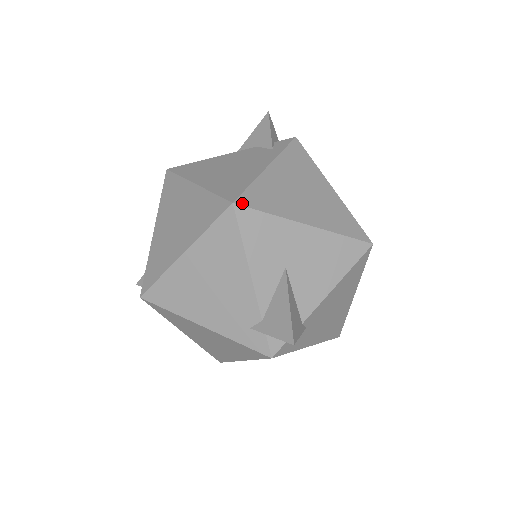
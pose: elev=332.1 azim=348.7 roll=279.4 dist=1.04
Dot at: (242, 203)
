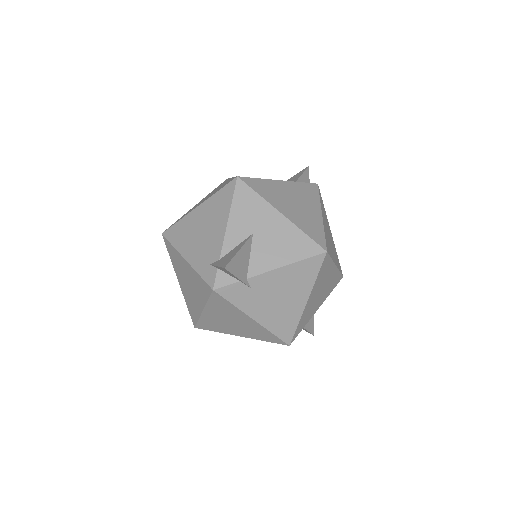
Dot at: (244, 180)
